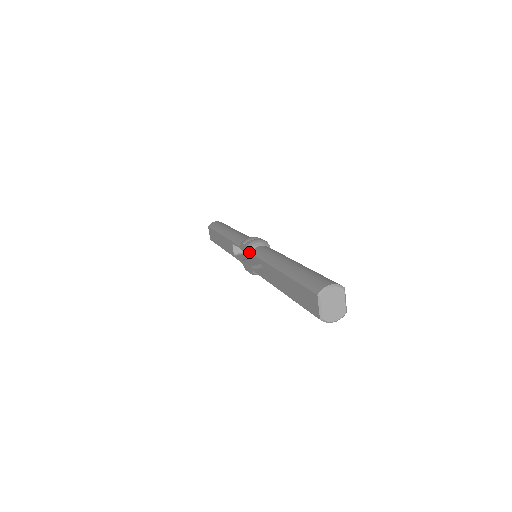
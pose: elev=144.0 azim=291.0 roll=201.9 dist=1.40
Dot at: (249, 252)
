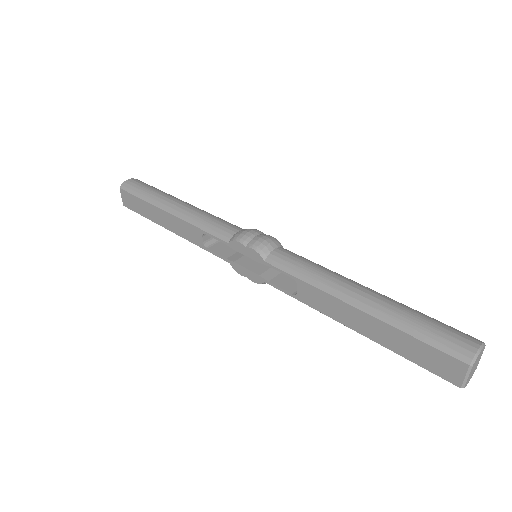
Dot at: (260, 259)
